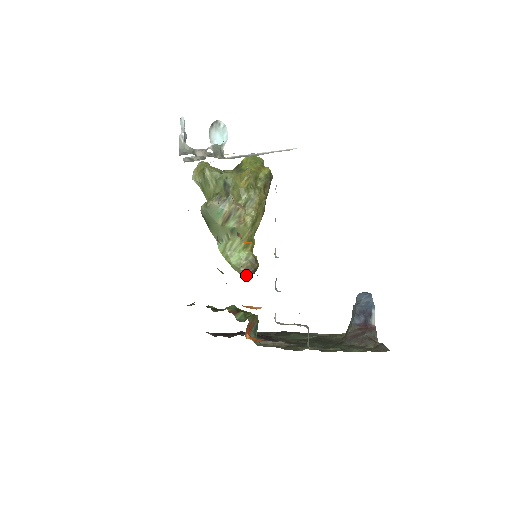
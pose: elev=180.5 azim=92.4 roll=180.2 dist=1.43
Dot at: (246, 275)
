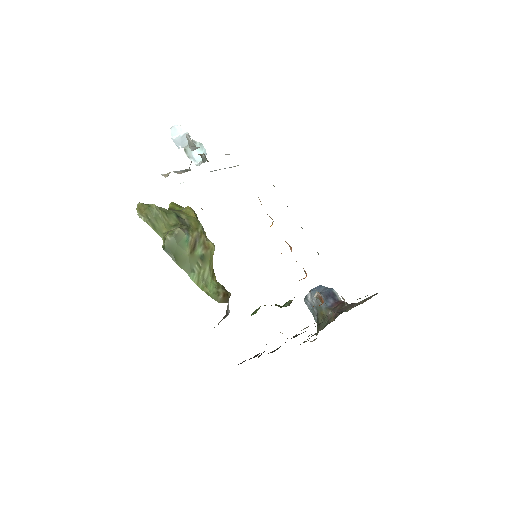
Dot at: occluded
